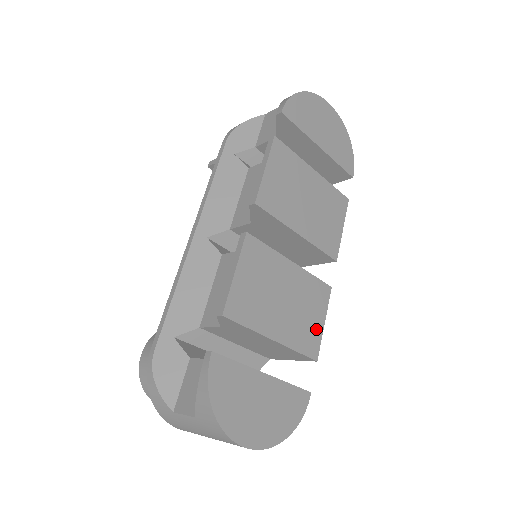
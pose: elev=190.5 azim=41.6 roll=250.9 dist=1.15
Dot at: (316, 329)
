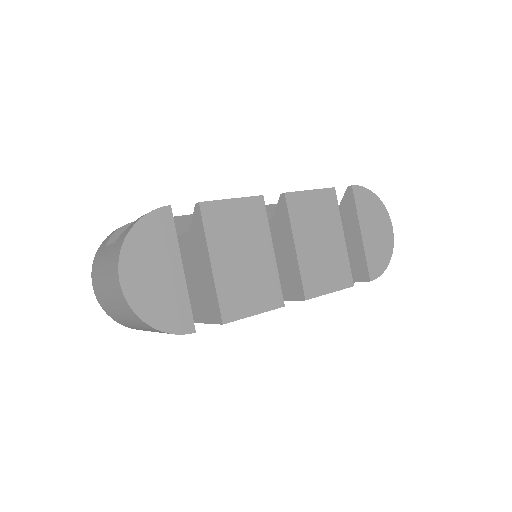
Dot at: (245, 307)
